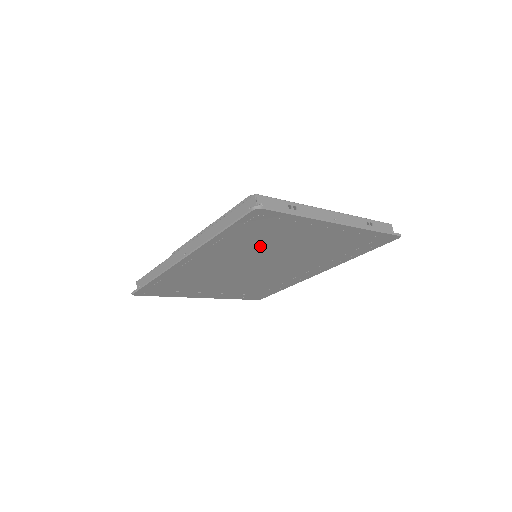
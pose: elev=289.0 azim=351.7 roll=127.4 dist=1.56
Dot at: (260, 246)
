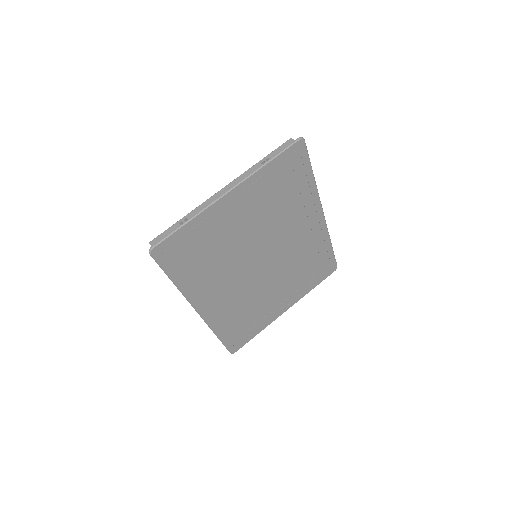
Dot at: (220, 256)
